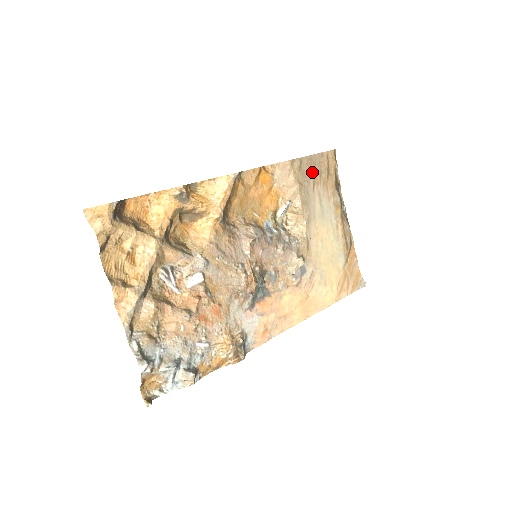
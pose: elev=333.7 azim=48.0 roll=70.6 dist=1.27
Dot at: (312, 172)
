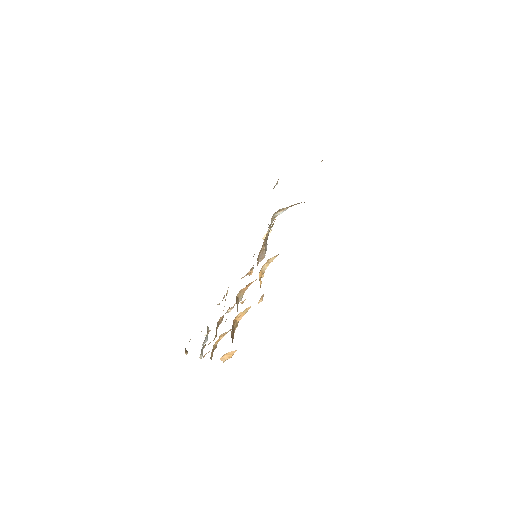
Dot at: occluded
